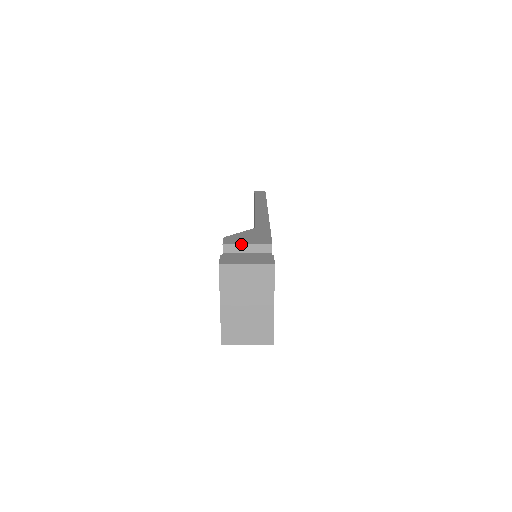
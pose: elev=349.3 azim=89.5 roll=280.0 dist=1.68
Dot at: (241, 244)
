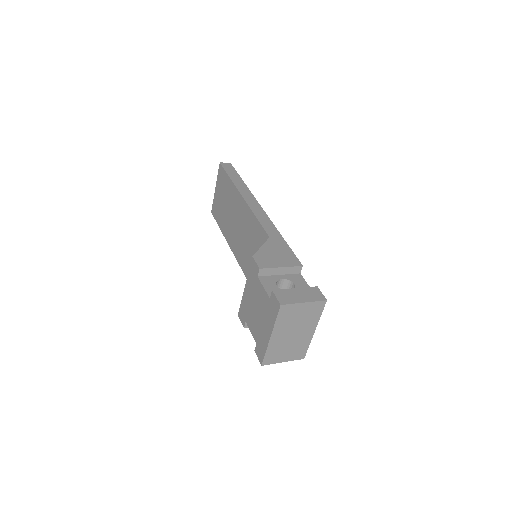
Dot at: (276, 268)
